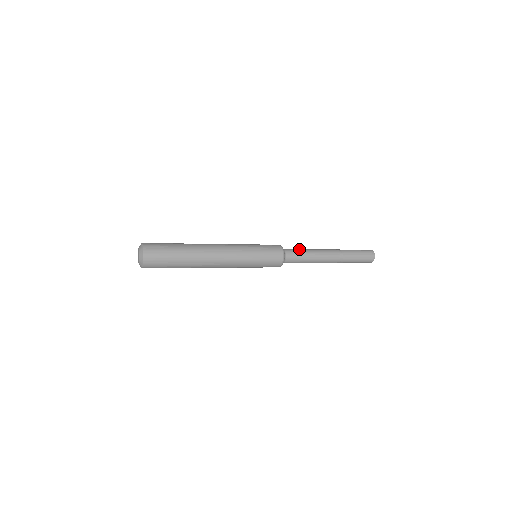
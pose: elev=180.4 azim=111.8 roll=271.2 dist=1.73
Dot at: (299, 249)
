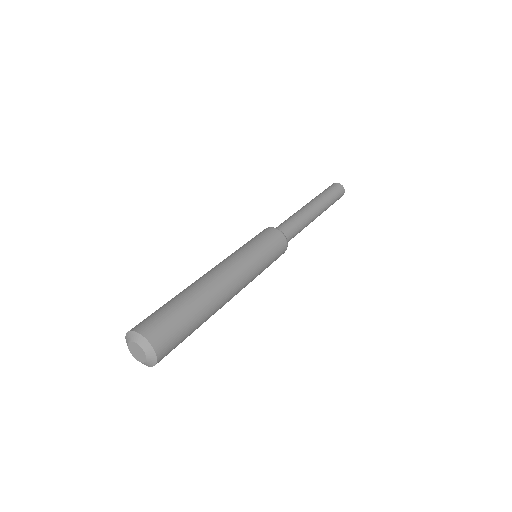
Dot at: (284, 221)
